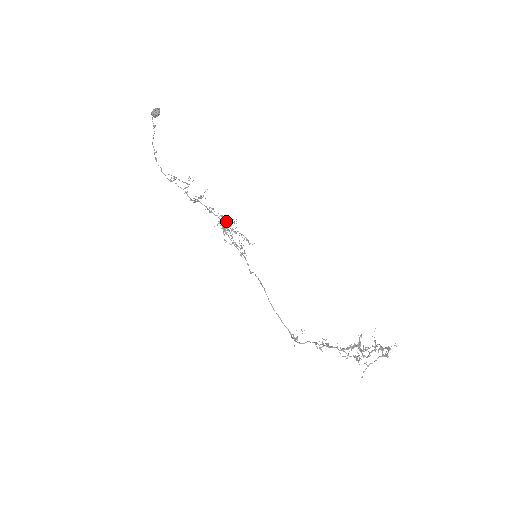
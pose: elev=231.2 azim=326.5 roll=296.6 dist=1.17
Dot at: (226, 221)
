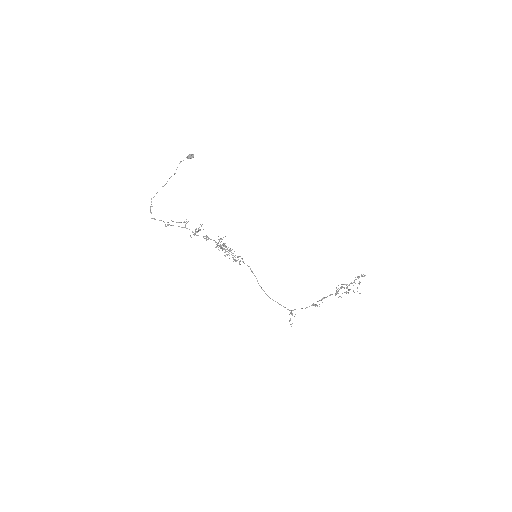
Dot at: (220, 245)
